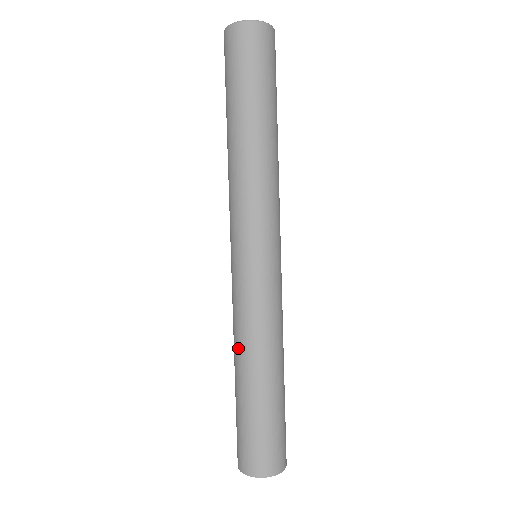
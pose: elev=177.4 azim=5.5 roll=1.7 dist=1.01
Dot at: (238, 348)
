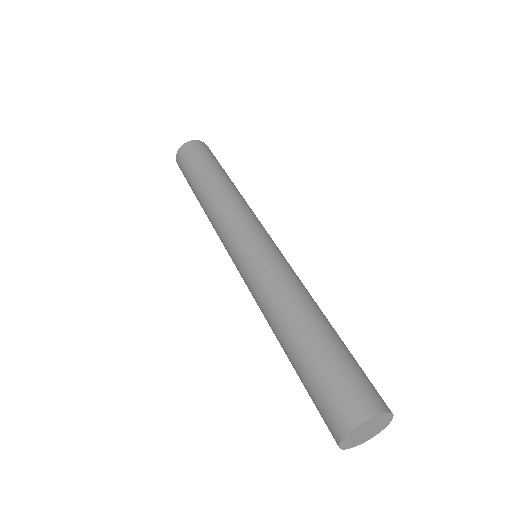
Dot at: (272, 330)
